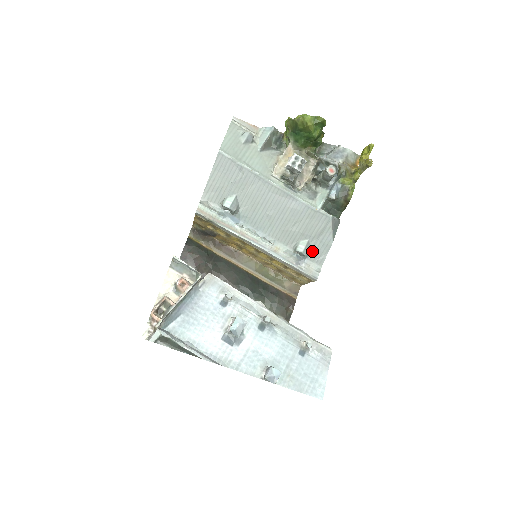
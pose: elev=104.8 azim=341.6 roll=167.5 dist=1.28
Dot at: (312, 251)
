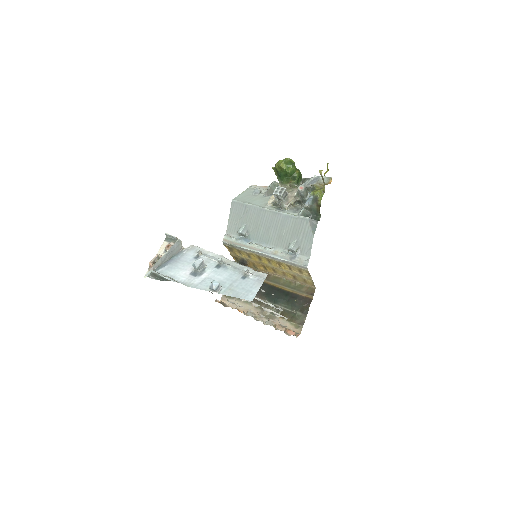
Dot at: (301, 247)
